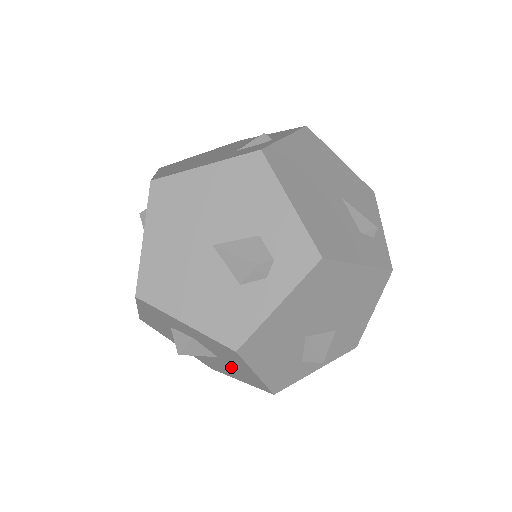
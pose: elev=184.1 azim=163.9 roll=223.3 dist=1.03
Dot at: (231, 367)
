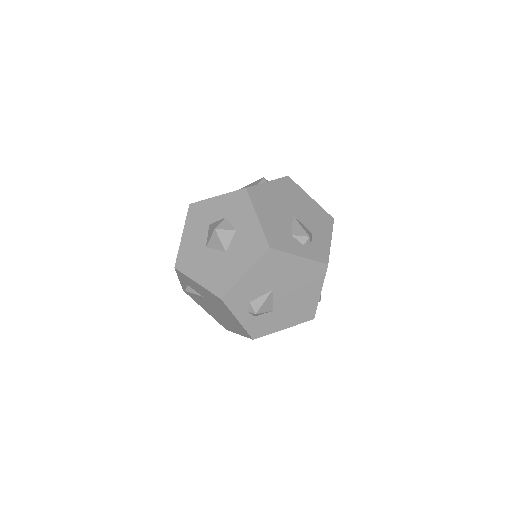
Dot at: (222, 264)
